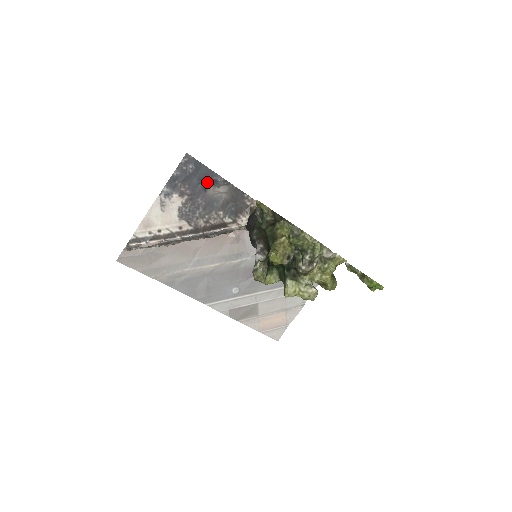
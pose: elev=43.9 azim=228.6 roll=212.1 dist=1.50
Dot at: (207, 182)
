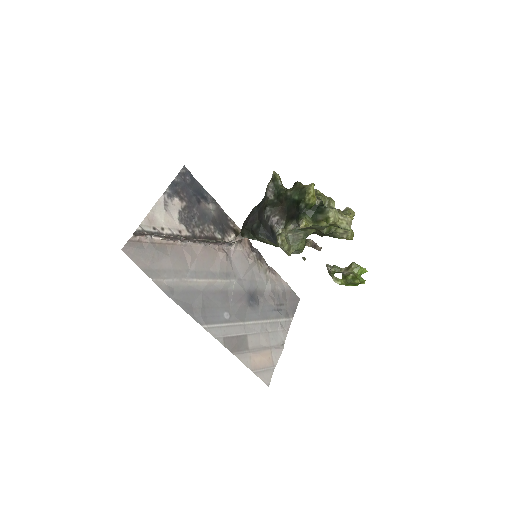
Dot at: (200, 196)
